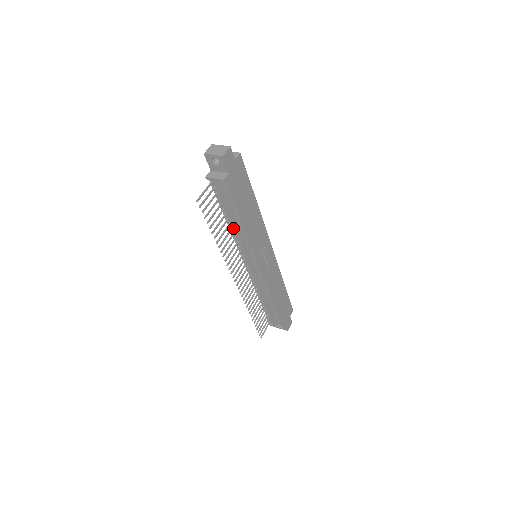
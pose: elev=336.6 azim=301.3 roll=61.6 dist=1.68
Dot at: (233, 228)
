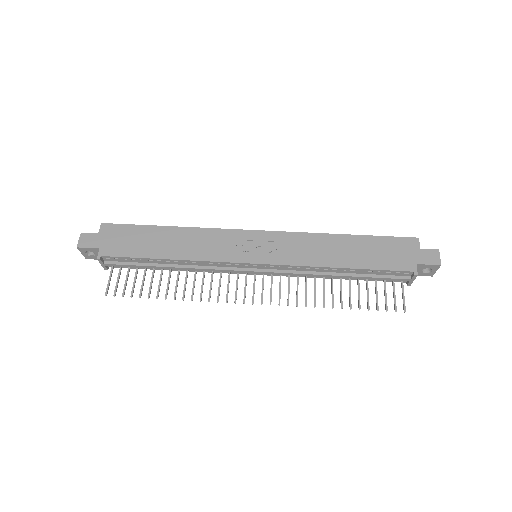
Dot at: occluded
